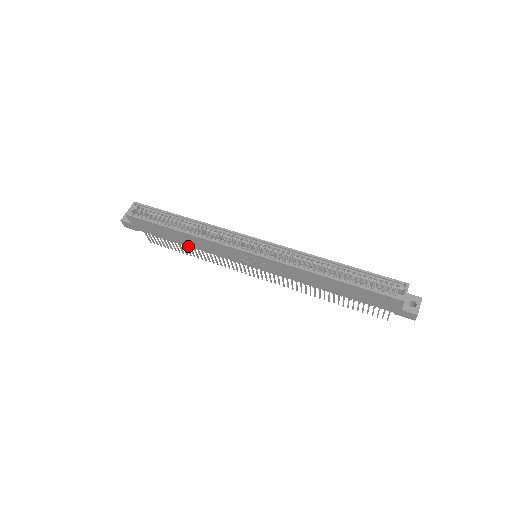
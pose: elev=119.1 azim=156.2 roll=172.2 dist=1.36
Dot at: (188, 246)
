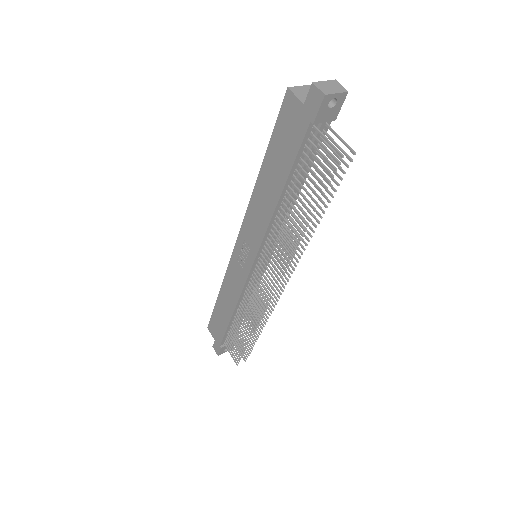
Dot at: (233, 314)
